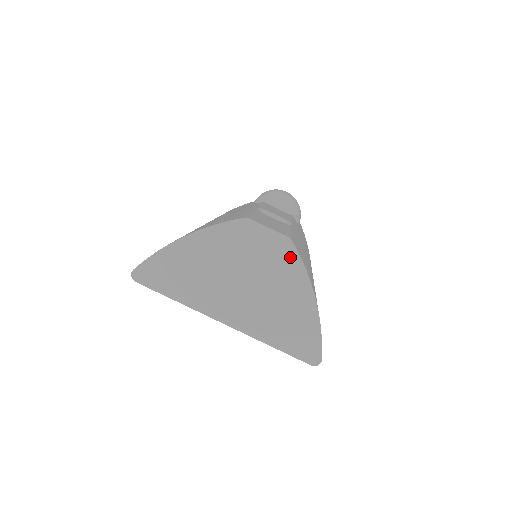
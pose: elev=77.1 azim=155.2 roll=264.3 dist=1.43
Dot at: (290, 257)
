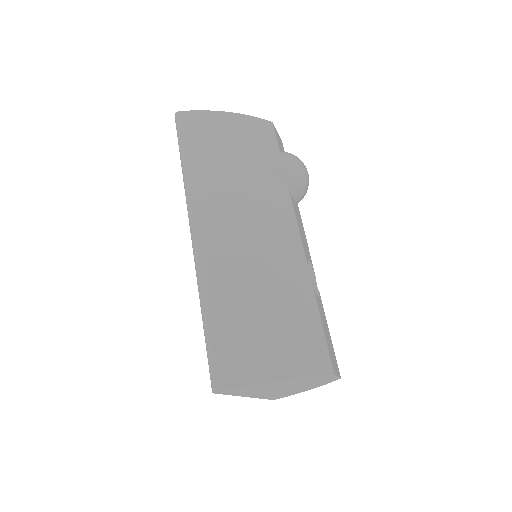
Dot at: (328, 382)
